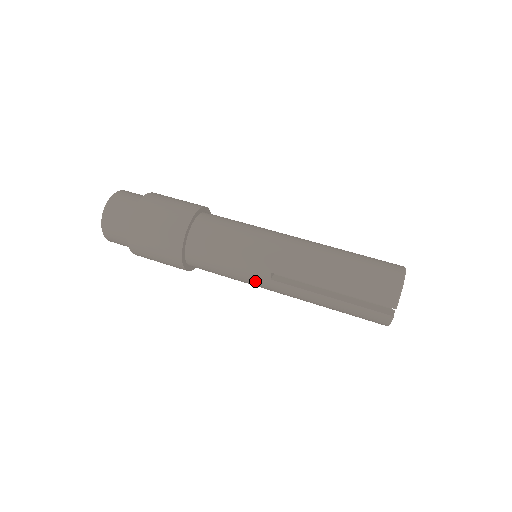
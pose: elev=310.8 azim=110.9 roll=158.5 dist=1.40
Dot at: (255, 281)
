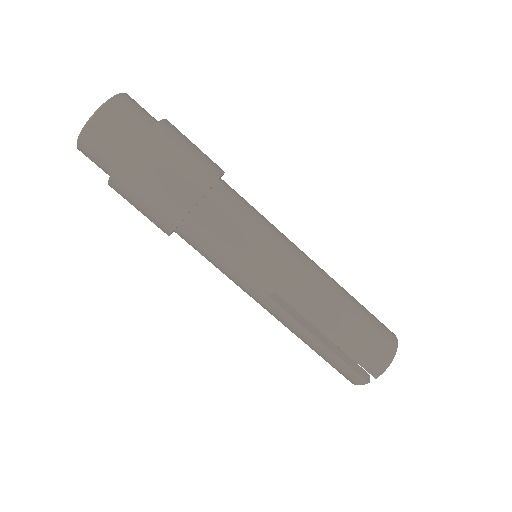
Dot at: (248, 288)
